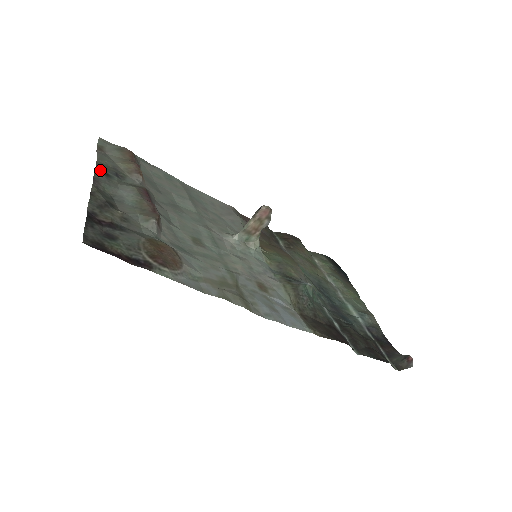
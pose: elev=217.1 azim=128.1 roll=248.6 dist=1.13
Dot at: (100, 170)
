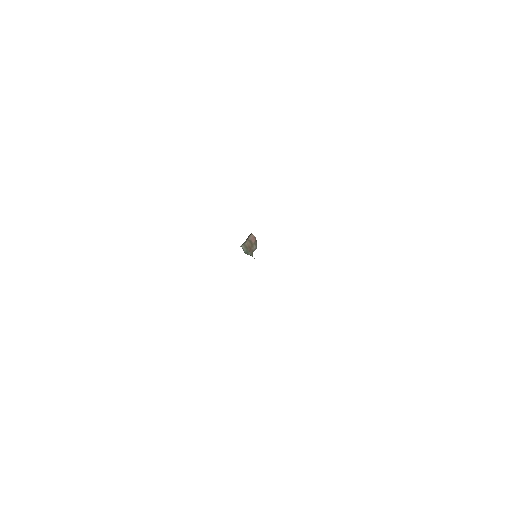
Dot at: occluded
